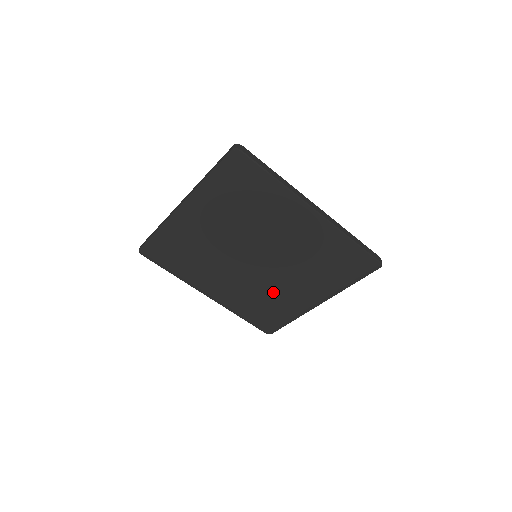
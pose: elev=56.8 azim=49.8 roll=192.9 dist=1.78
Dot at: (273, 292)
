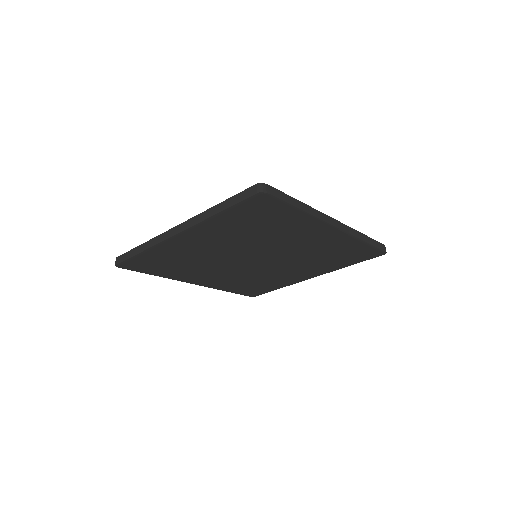
Dot at: (267, 276)
